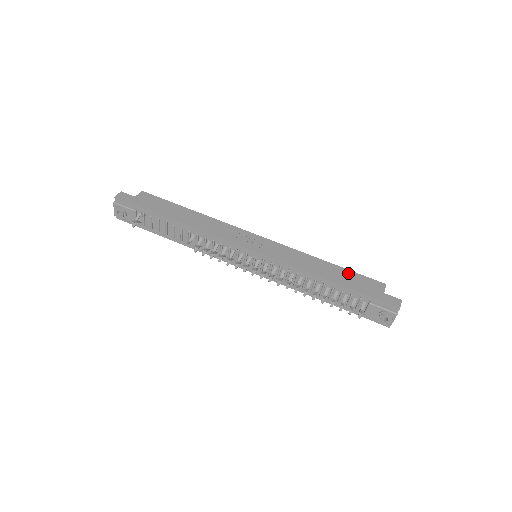
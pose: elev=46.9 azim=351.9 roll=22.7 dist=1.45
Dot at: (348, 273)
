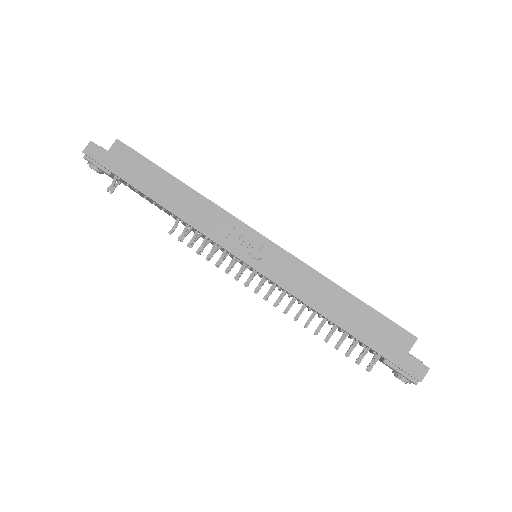
Dot at: (368, 313)
